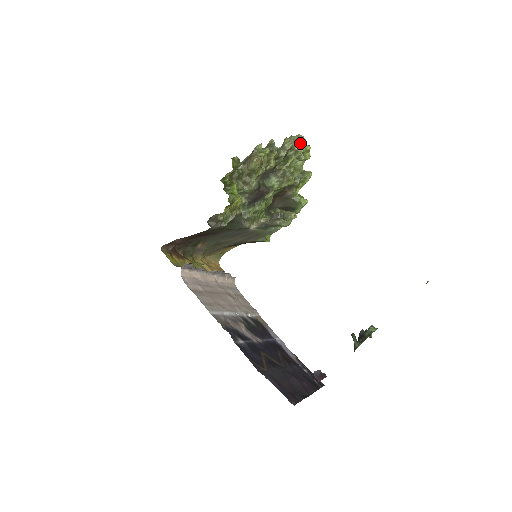
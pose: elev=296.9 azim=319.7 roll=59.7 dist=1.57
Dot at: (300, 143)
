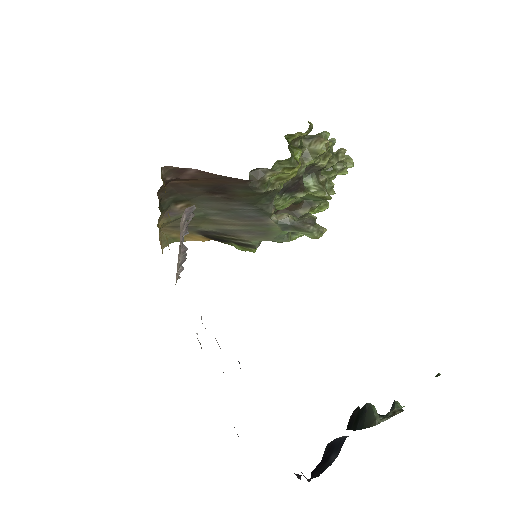
Dot at: (348, 164)
